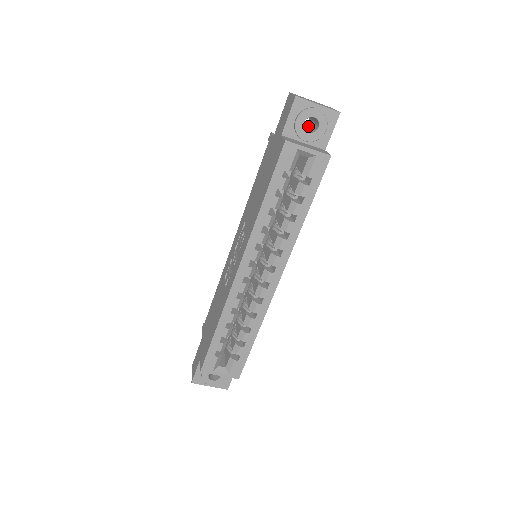
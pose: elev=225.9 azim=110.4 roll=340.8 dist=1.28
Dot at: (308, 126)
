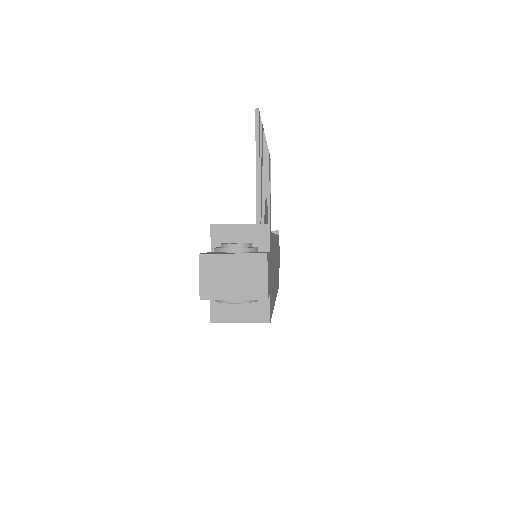
Dot at: occluded
